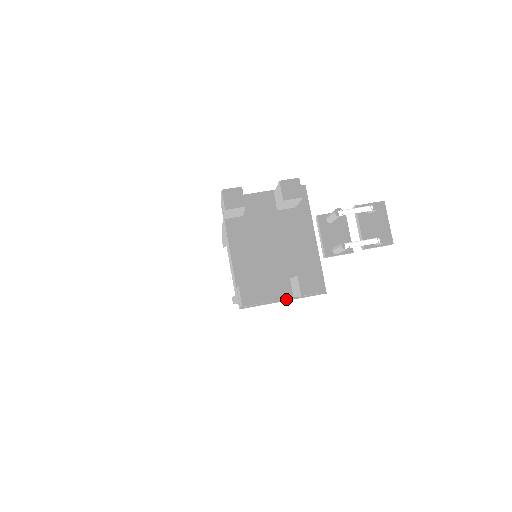
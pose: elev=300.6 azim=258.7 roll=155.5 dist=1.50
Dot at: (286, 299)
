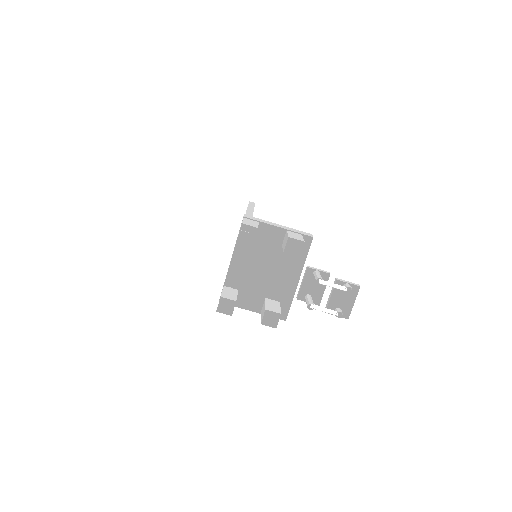
Dot at: (257, 306)
